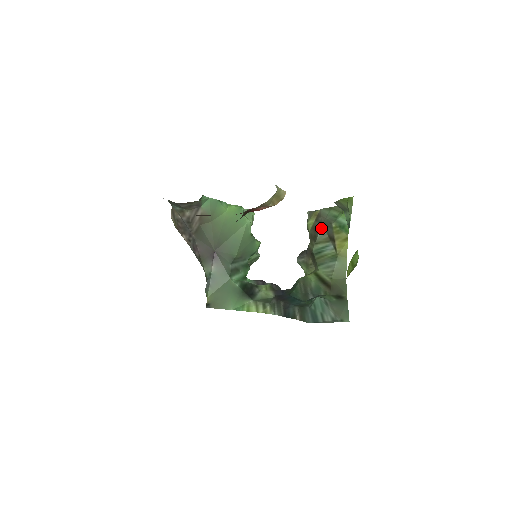
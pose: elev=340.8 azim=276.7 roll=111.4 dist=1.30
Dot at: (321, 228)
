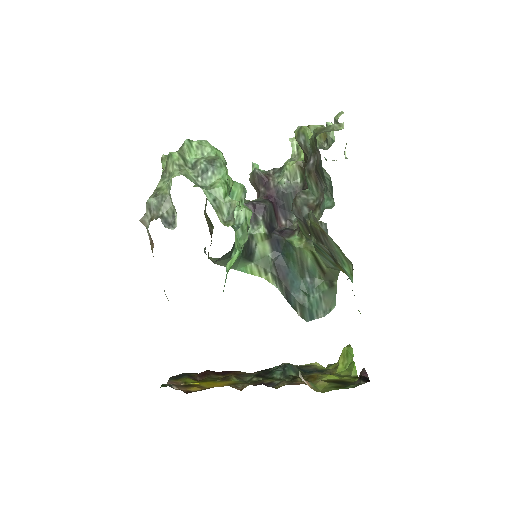
Dot at: (325, 248)
